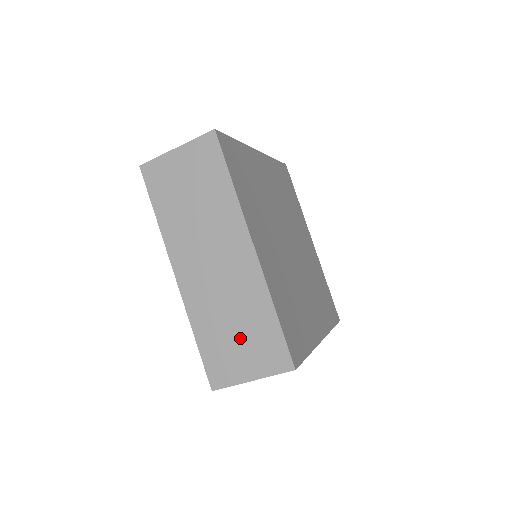
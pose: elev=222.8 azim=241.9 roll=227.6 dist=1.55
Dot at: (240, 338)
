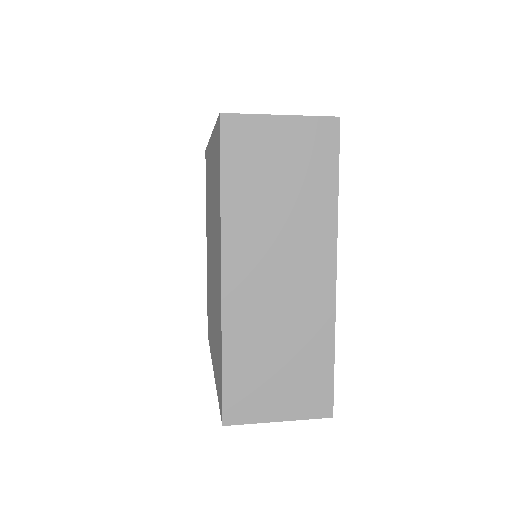
Dot at: (282, 371)
